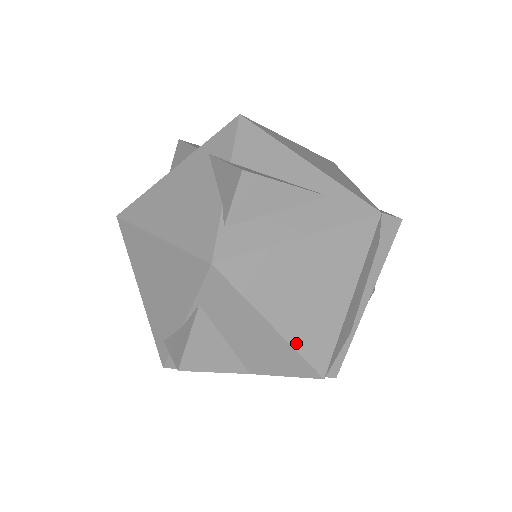
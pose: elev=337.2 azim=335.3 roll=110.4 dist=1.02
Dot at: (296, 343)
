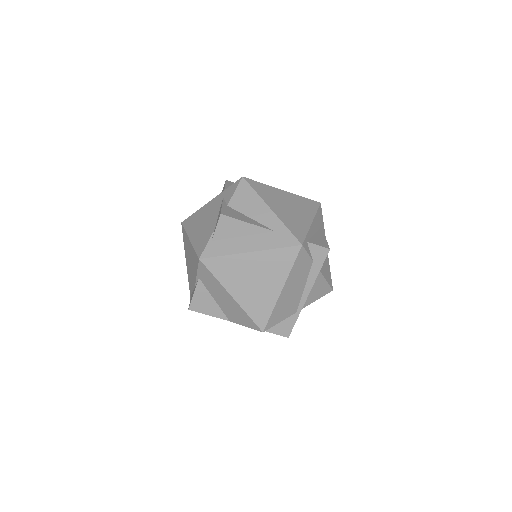
Dot at: (246, 308)
